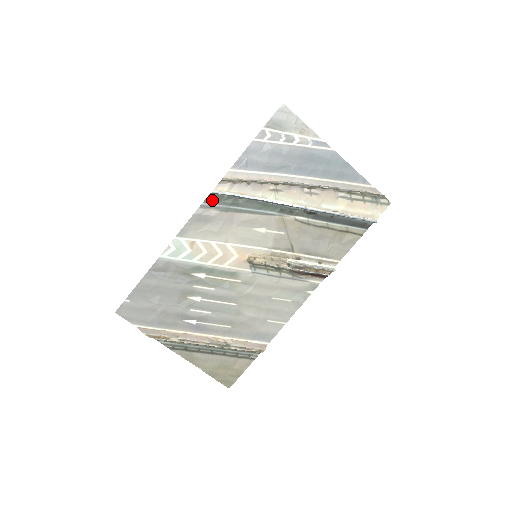
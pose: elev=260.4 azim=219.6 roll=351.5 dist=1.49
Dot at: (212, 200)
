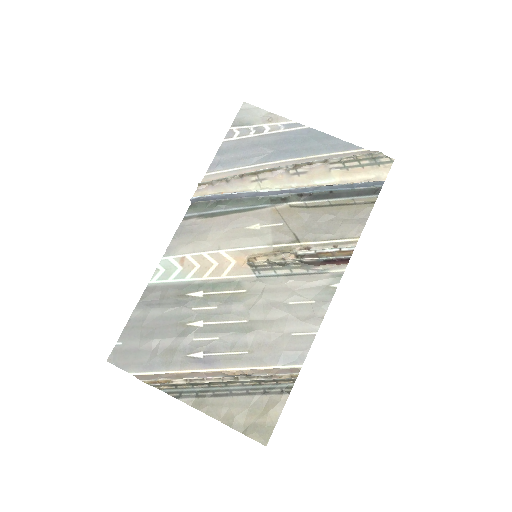
Dot at: (195, 209)
